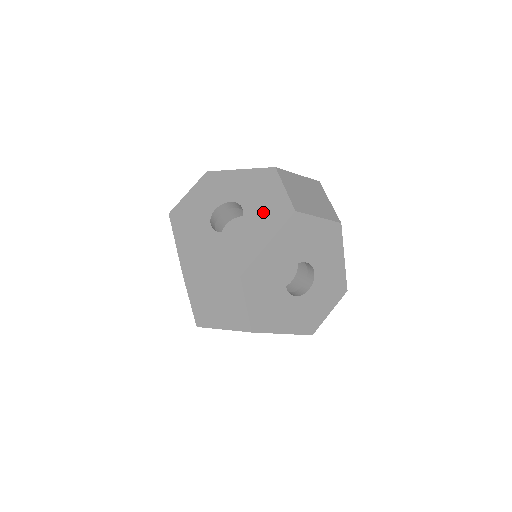
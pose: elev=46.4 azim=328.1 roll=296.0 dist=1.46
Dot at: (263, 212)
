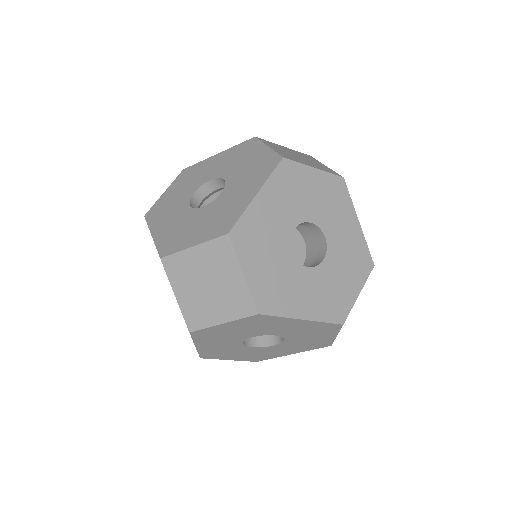
Dot at: occluded
